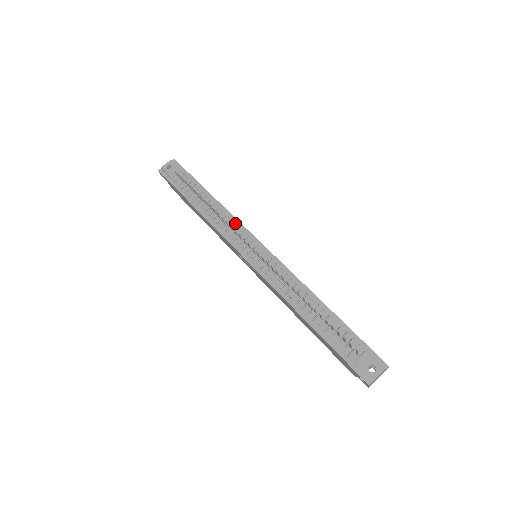
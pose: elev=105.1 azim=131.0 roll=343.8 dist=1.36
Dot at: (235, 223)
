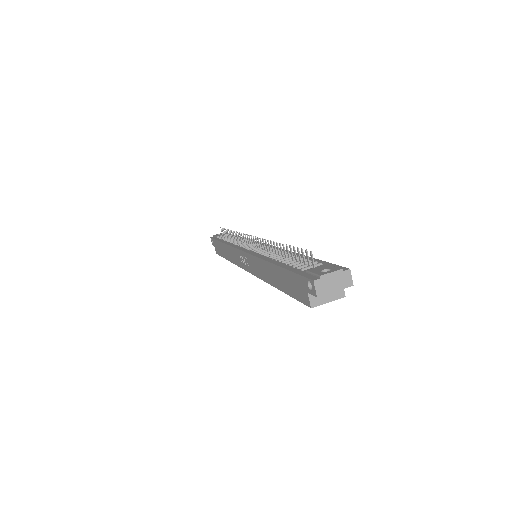
Dot at: occluded
